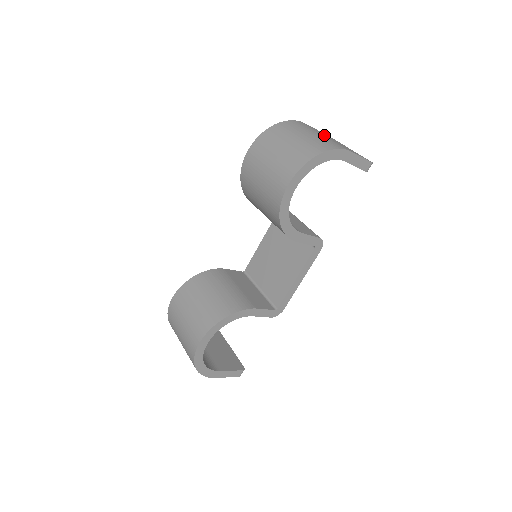
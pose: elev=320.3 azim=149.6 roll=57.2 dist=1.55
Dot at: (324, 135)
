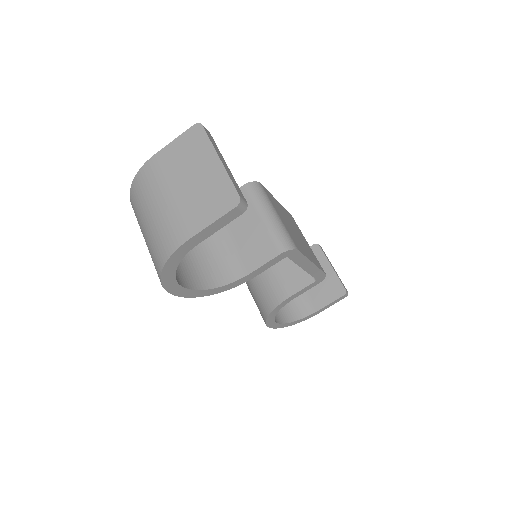
Dot at: (167, 196)
